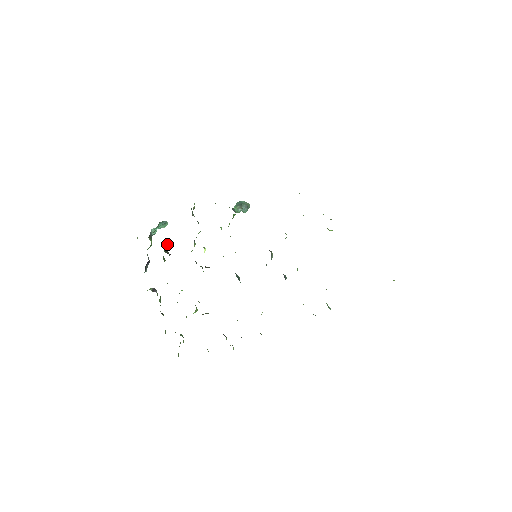
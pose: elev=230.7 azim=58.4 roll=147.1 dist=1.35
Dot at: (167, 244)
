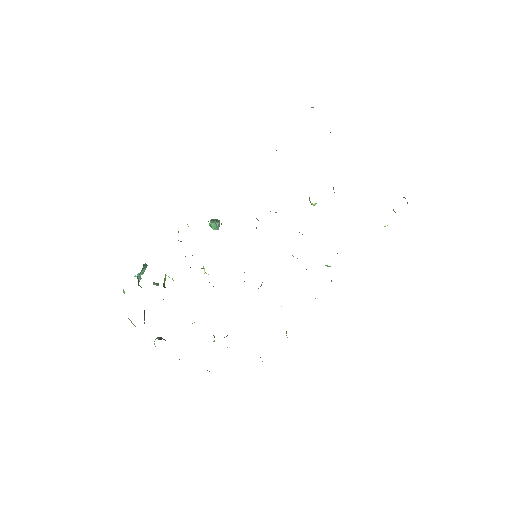
Dot at: (164, 279)
